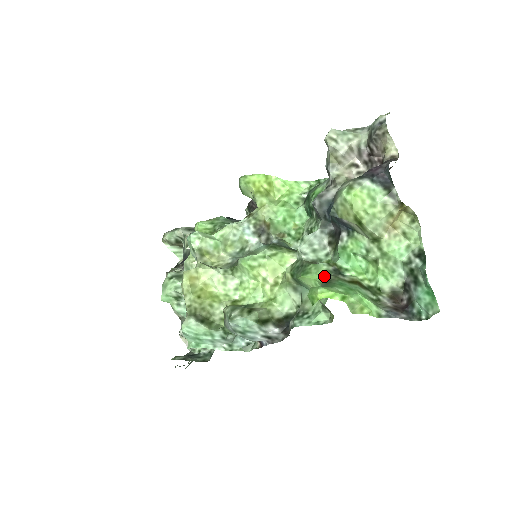
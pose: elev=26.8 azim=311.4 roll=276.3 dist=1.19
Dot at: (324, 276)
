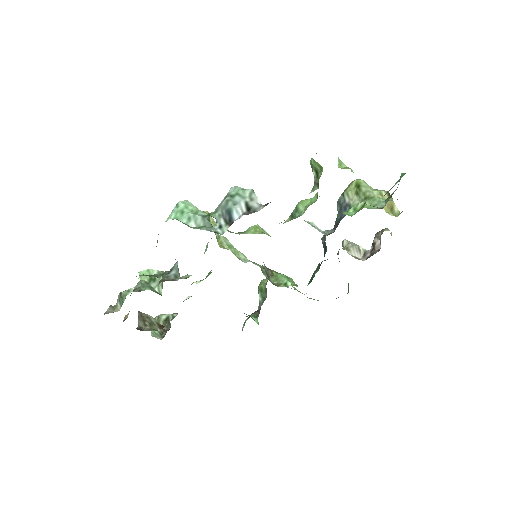
Dot at: occluded
